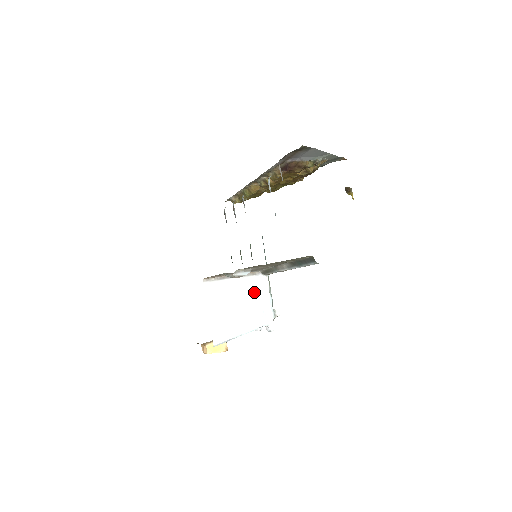
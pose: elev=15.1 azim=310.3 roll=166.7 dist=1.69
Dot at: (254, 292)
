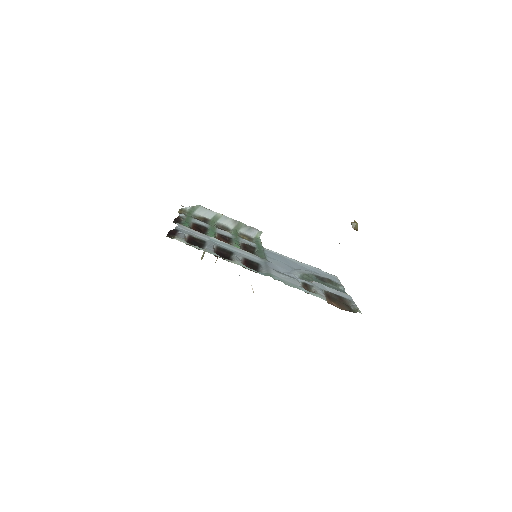
Dot at: occluded
